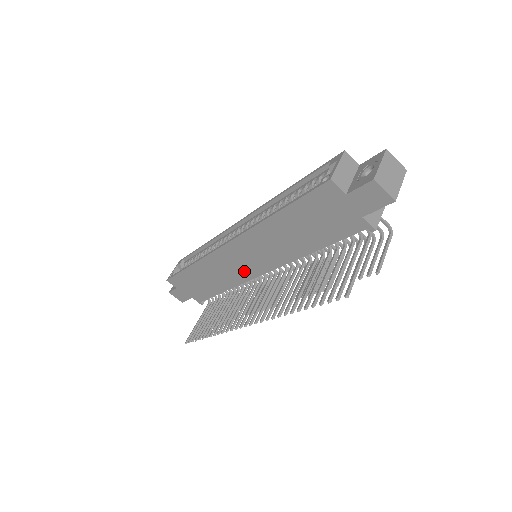
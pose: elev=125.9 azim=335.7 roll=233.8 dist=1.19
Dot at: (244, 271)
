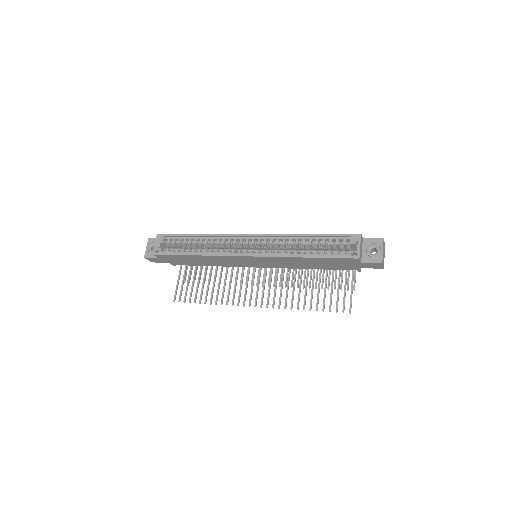
Dot at: (244, 264)
